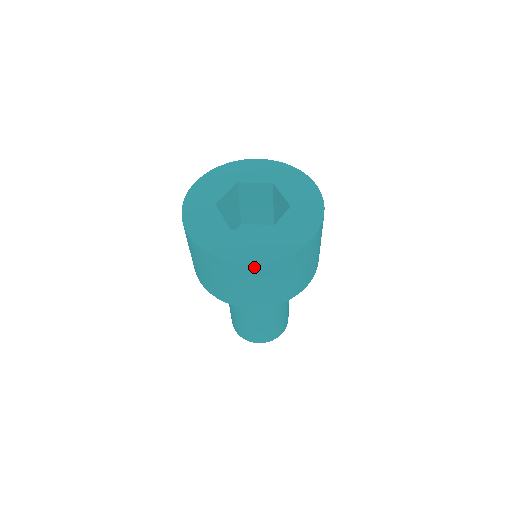
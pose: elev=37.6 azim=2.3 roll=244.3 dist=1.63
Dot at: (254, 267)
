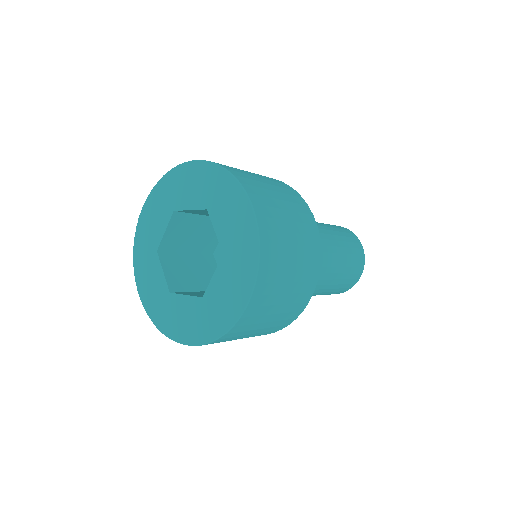
Dot at: occluded
